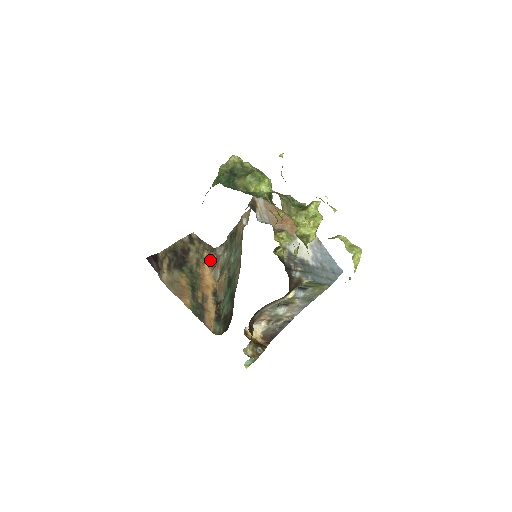
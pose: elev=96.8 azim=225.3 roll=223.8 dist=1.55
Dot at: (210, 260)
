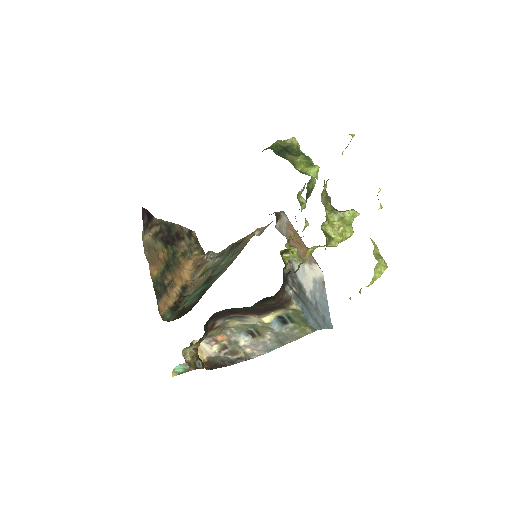
Dot at: (198, 259)
